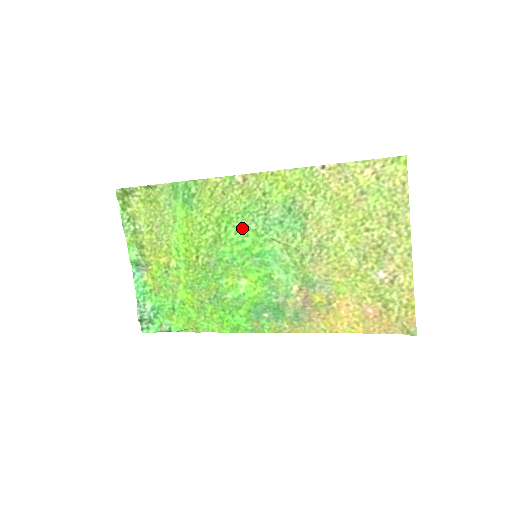
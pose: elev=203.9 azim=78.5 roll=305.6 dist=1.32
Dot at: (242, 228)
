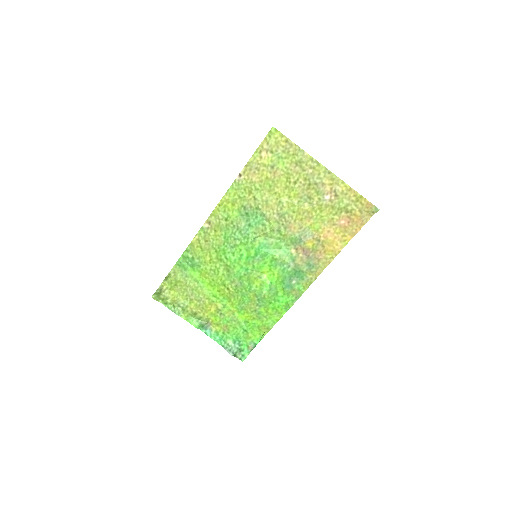
Dot at: (234, 249)
